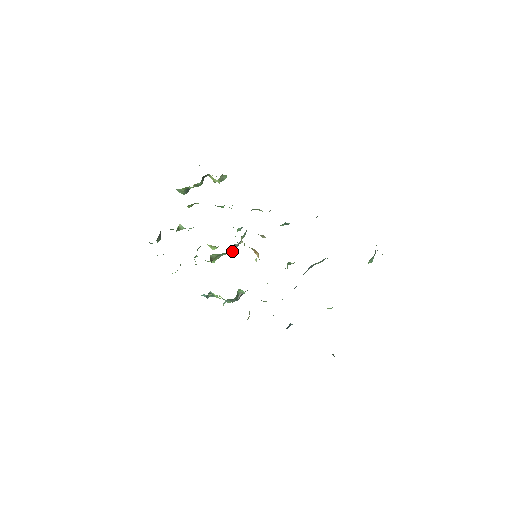
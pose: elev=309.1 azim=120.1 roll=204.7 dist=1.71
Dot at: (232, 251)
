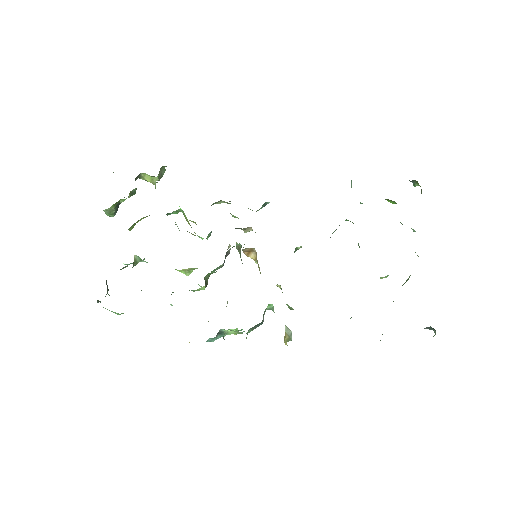
Dot at: occluded
